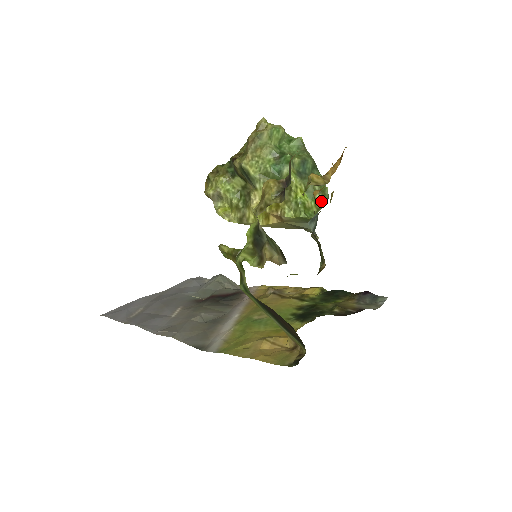
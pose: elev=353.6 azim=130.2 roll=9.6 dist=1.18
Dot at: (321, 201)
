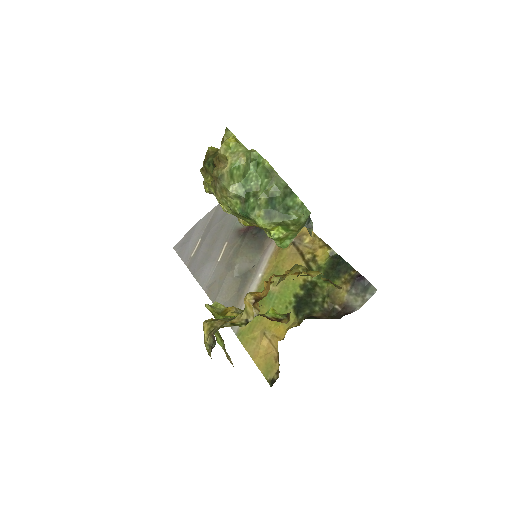
Dot at: (298, 227)
